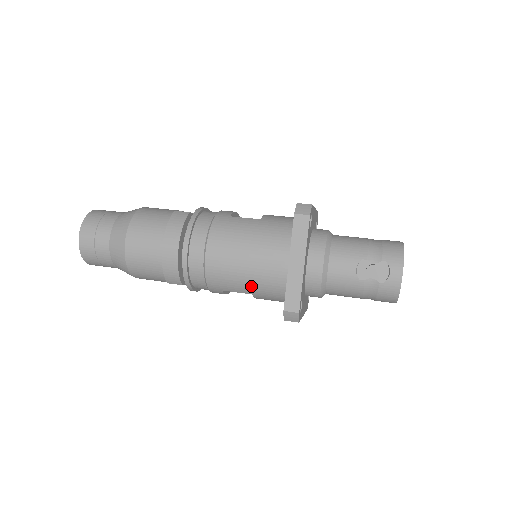
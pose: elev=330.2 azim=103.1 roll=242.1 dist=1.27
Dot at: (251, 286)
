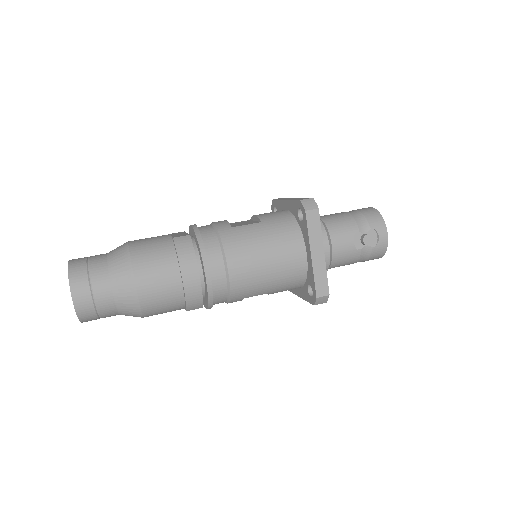
Dot at: (273, 286)
